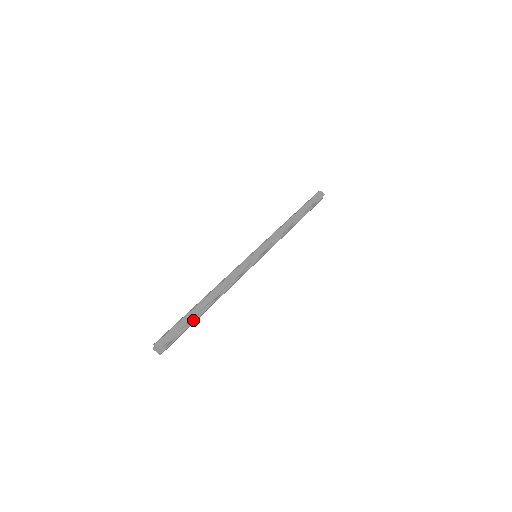
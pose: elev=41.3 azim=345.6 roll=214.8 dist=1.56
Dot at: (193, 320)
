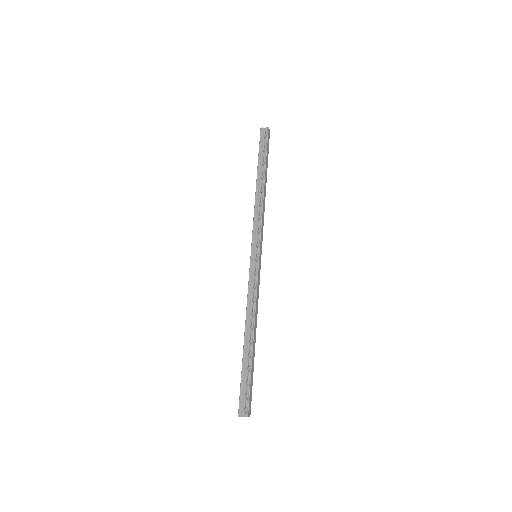
Dot at: (252, 369)
